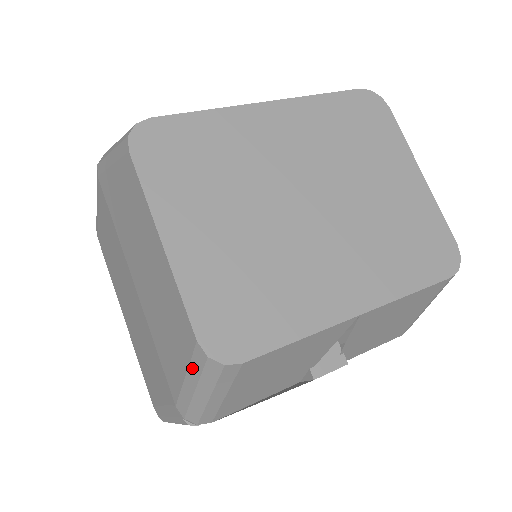
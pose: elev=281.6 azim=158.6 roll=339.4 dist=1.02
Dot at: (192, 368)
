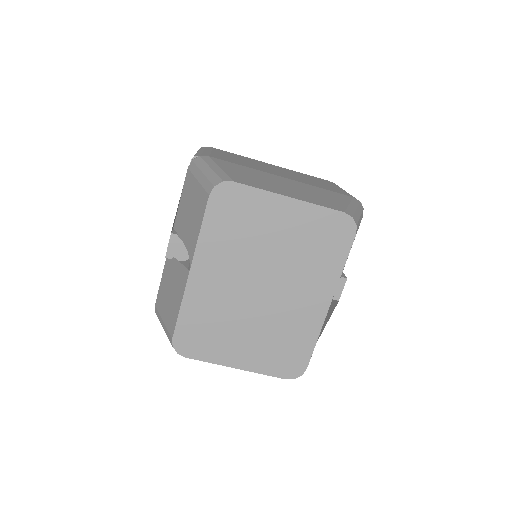
Dot at: occluded
